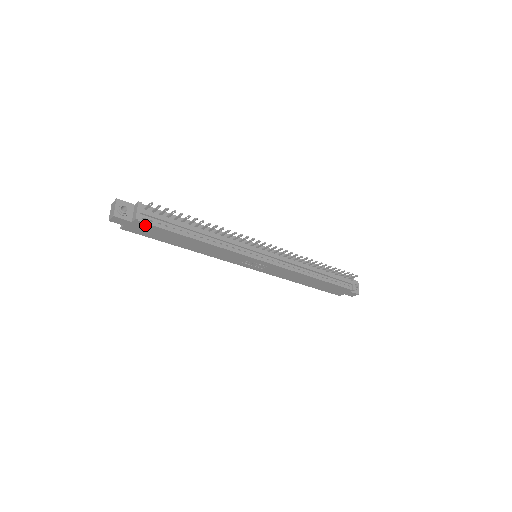
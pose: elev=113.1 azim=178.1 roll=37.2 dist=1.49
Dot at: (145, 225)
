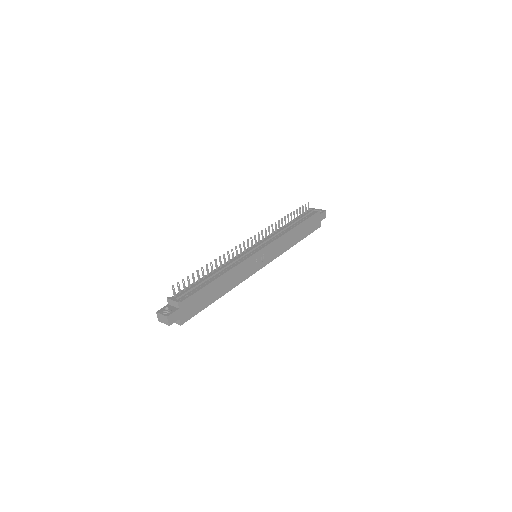
Dot at: (187, 302)
